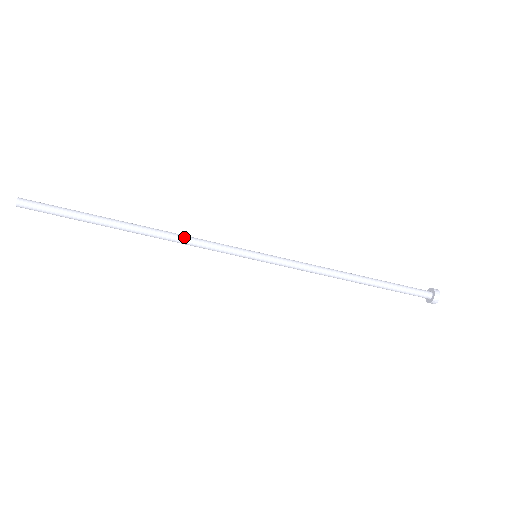
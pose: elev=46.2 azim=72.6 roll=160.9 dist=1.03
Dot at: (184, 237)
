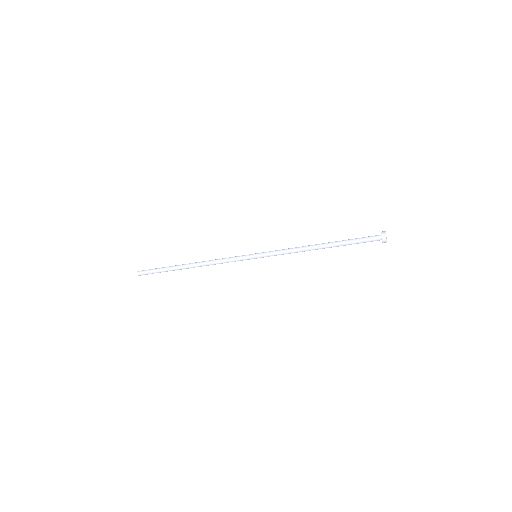
Dot at: (214, 262)
